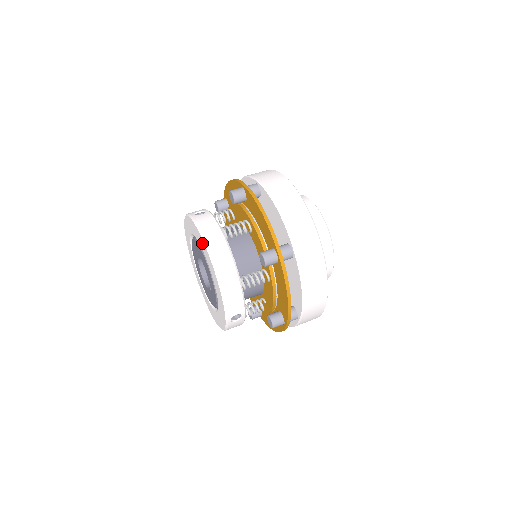
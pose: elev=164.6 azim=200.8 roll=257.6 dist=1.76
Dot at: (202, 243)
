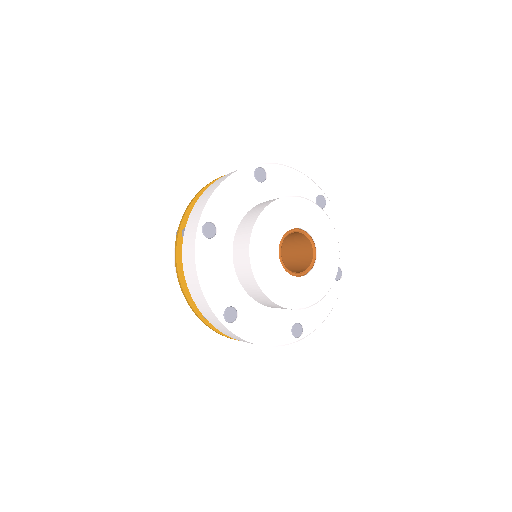
Dot at: occluded
